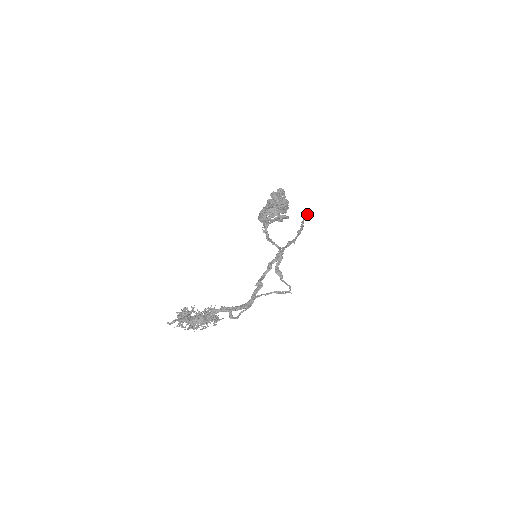
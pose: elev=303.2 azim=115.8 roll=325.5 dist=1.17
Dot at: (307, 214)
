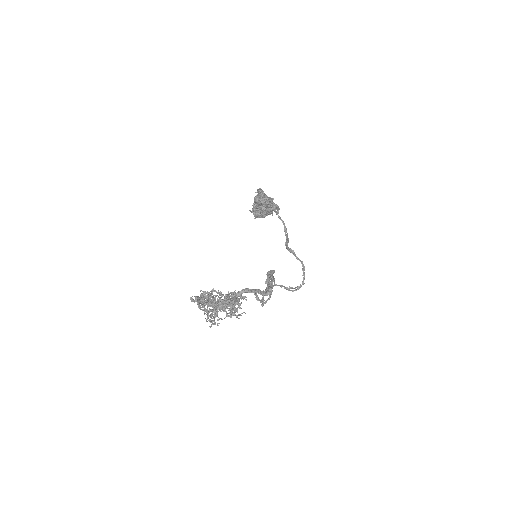
Dot at: occluded
